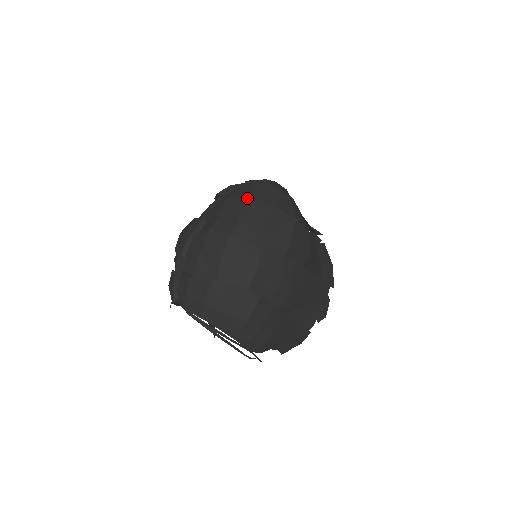
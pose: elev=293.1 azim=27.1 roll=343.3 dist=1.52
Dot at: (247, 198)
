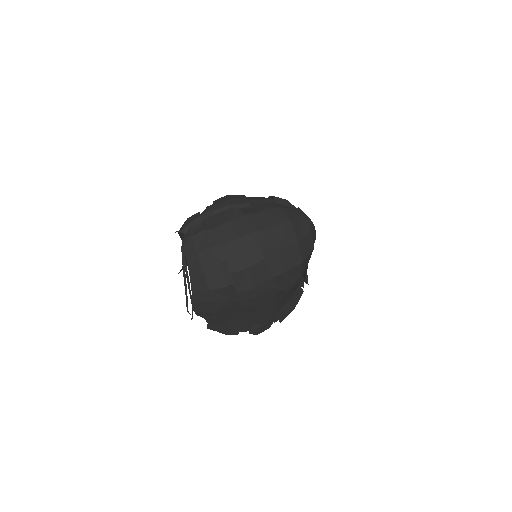
Dot at: (288, 220)
